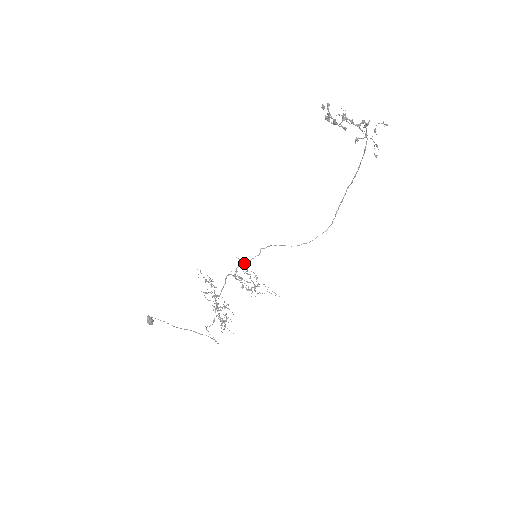
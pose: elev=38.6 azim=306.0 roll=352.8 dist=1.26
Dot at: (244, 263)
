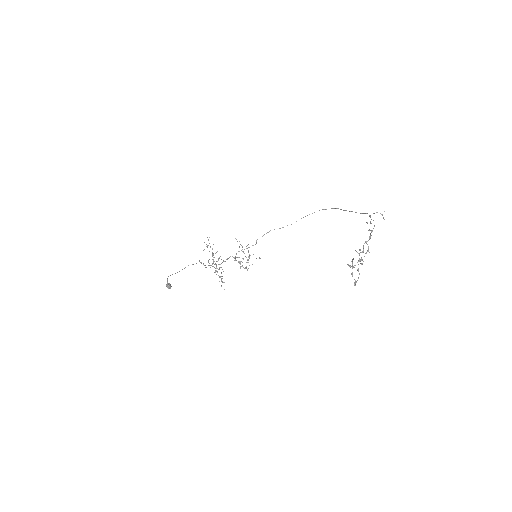
Dot at: occluded
